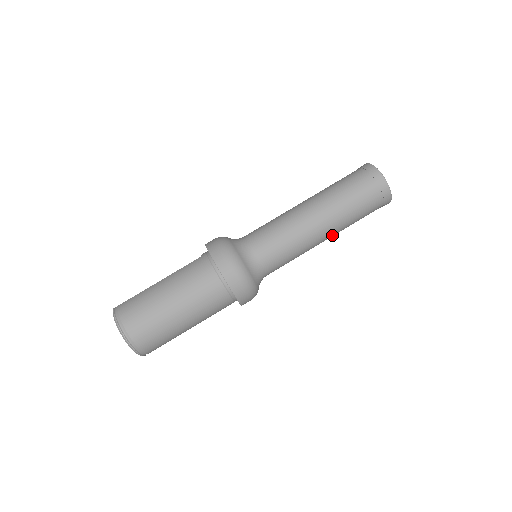
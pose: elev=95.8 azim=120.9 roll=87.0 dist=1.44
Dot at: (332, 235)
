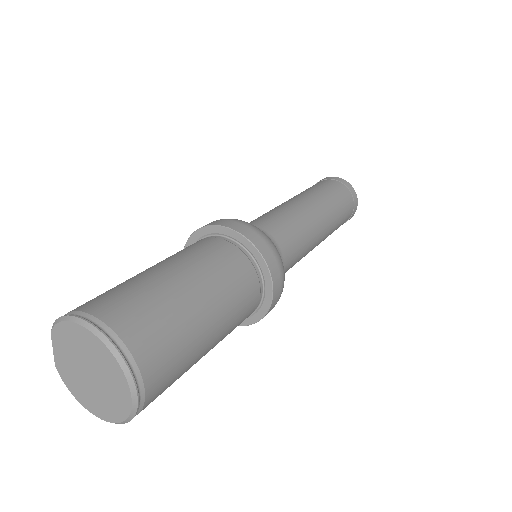
Dot at: (327, 228)
